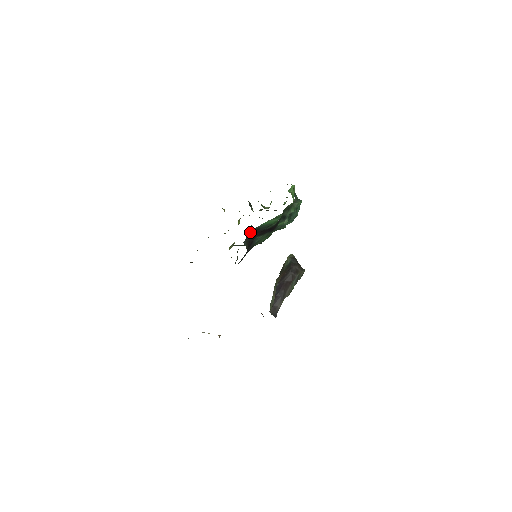
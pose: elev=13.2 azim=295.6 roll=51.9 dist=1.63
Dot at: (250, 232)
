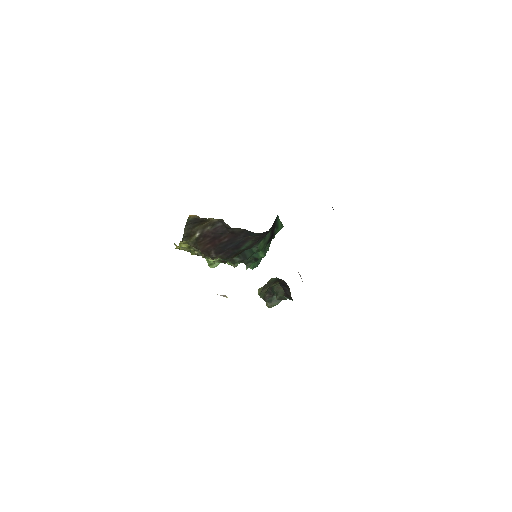
Dot at: occluded
